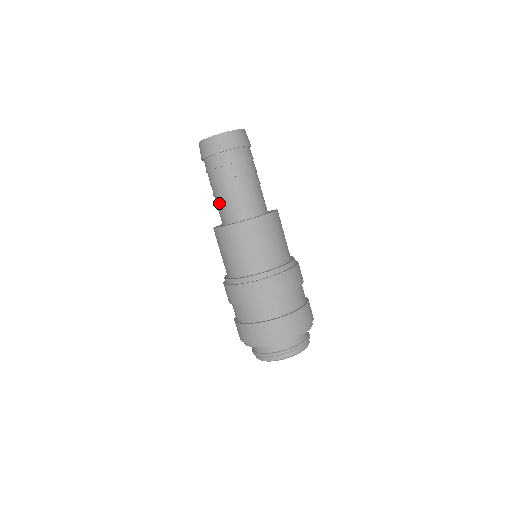
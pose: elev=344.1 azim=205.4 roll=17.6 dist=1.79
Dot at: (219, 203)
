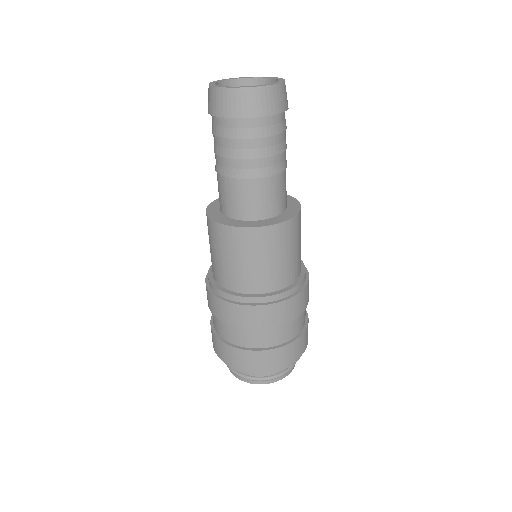
Dot at: occluded
